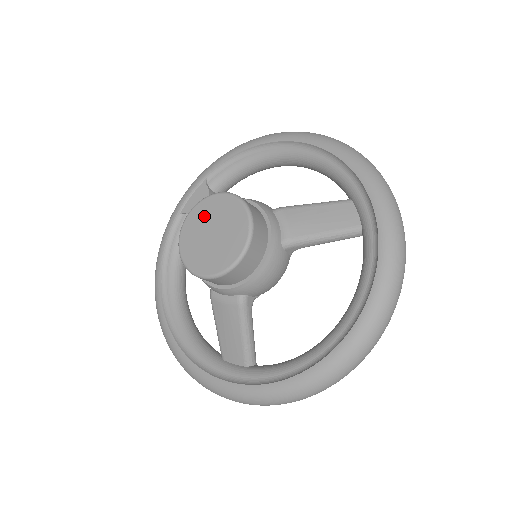
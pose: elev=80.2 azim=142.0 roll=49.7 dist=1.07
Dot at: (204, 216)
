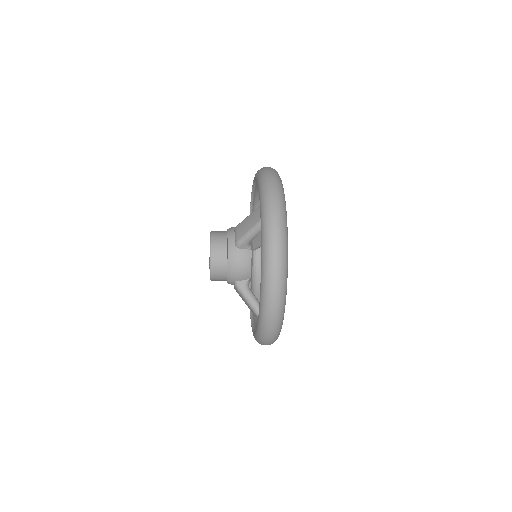
Dot at: occluded
